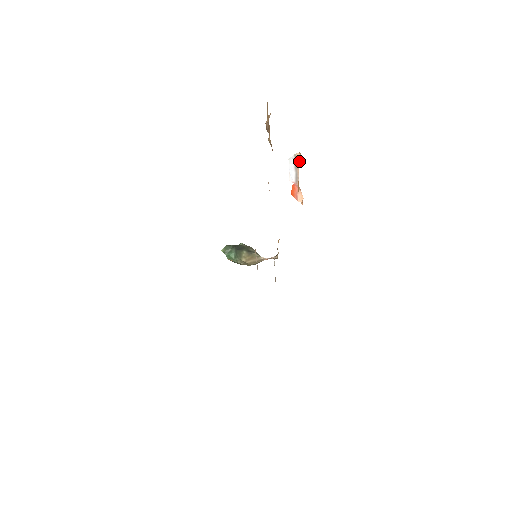
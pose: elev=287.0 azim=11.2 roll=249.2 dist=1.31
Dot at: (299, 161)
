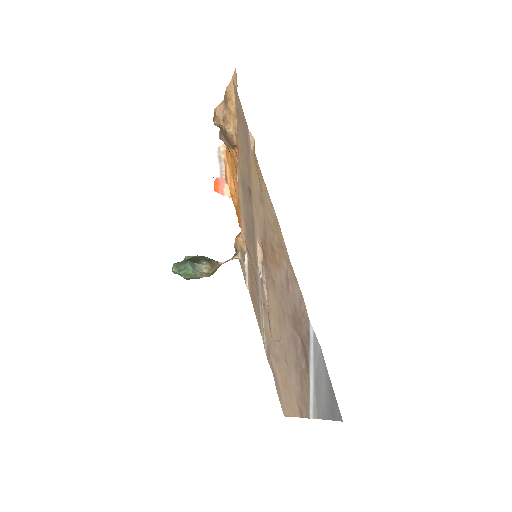
Dot at: (224, 153)
